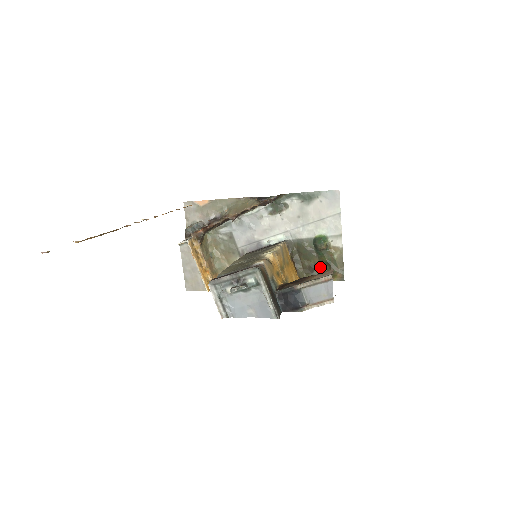
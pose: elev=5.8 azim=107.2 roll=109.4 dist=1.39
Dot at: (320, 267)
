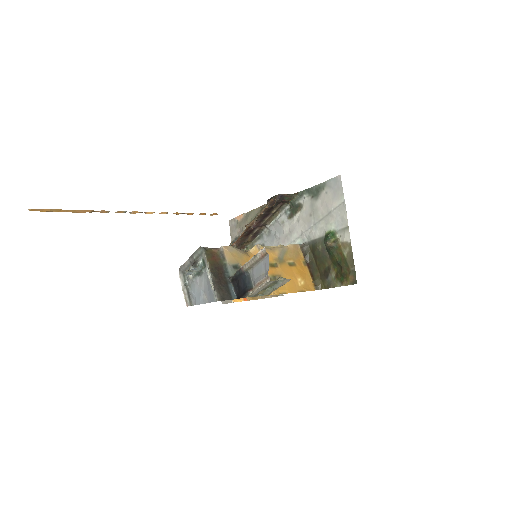
Dot at: (333, 270)
